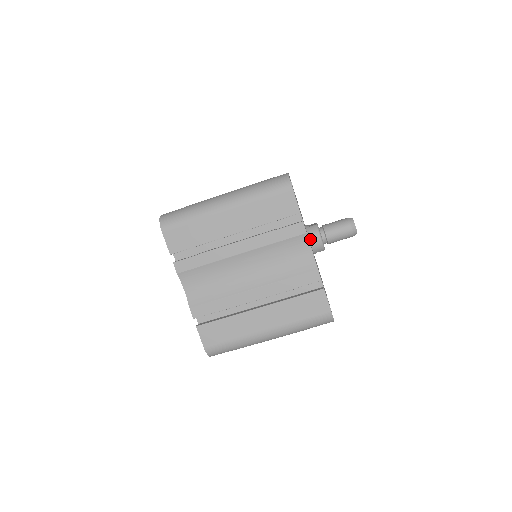
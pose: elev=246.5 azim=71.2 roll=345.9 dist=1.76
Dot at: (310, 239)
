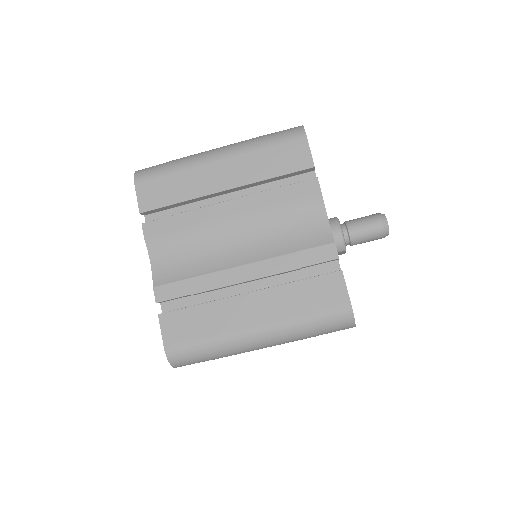
Dot at: occluded
